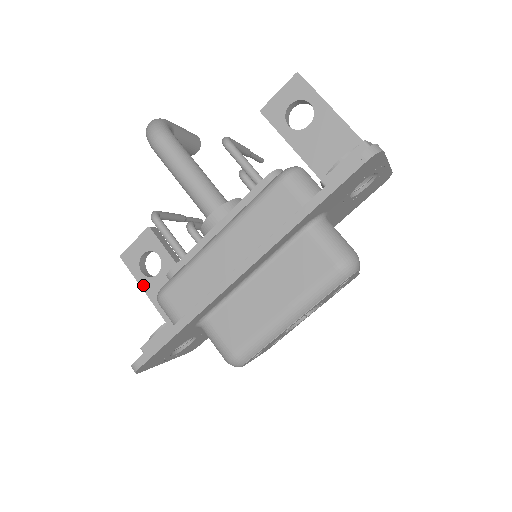
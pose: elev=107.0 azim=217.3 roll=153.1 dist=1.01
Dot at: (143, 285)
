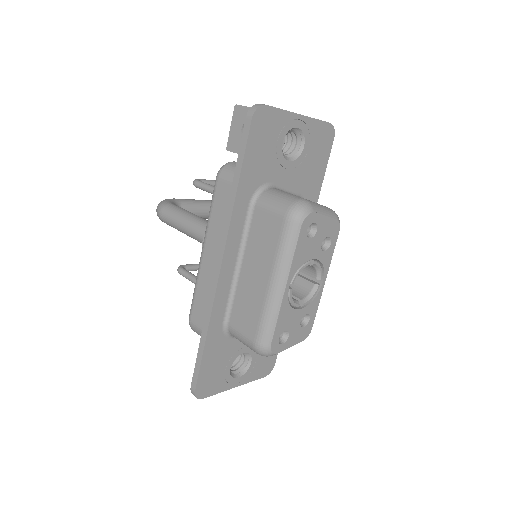
Dot at: occluded
